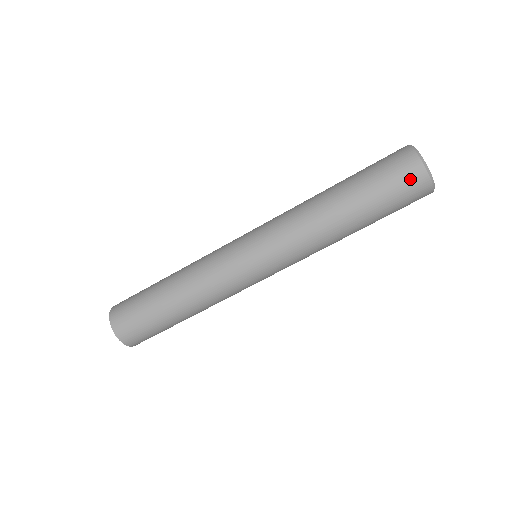
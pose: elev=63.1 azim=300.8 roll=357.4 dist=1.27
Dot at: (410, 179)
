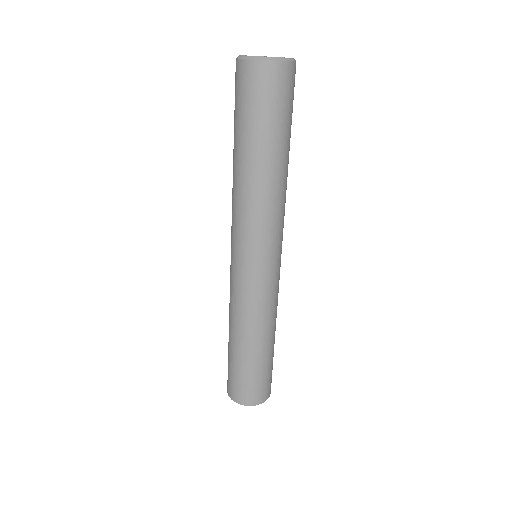
Dot at: (277, 82)
